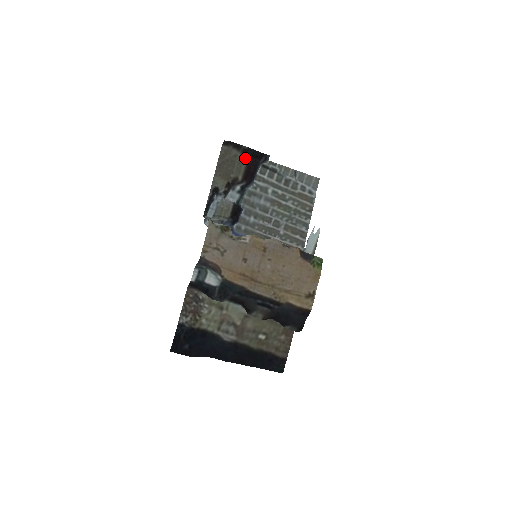
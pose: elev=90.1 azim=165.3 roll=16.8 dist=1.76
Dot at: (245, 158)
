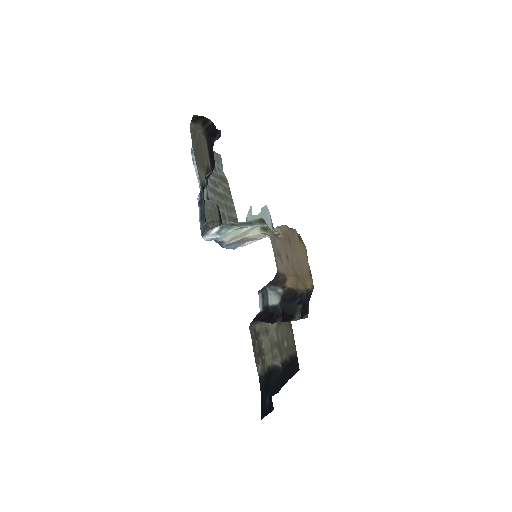
Dot at: (204, 138)
